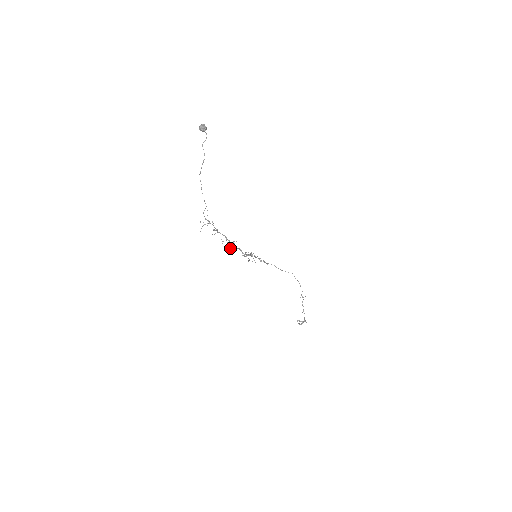
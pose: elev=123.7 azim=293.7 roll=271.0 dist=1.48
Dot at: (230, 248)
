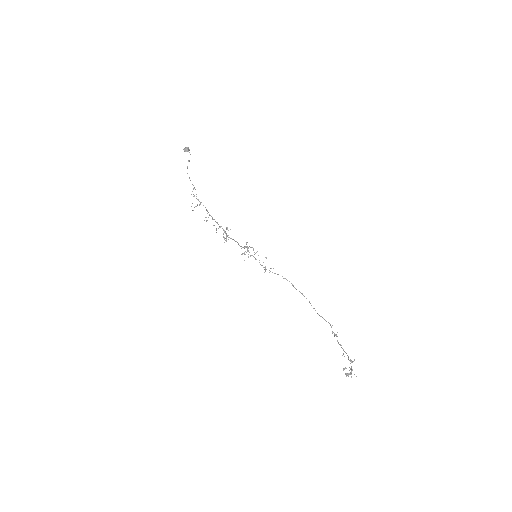
Dot at: (226, 240)
